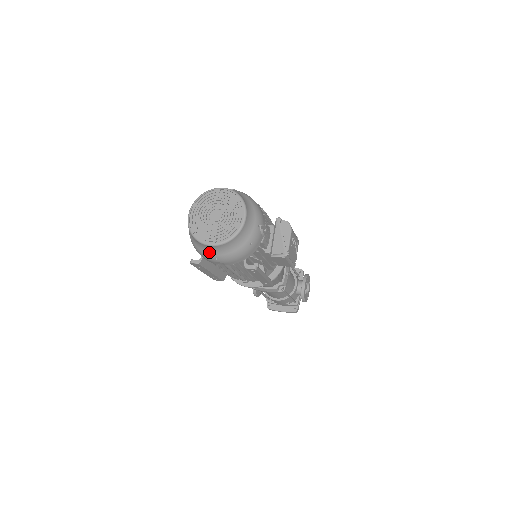
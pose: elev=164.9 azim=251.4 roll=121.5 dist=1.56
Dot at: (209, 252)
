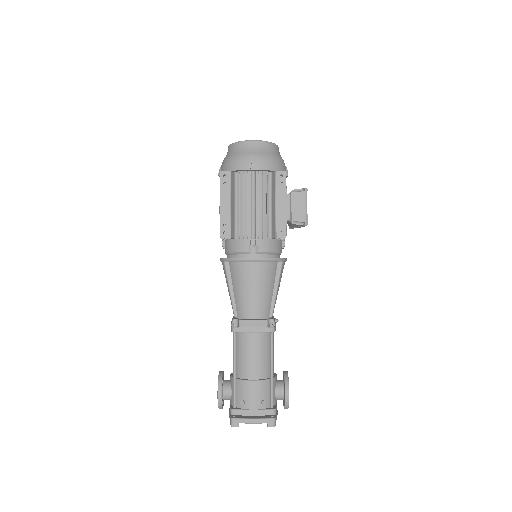
Dot at: (248, 151)
